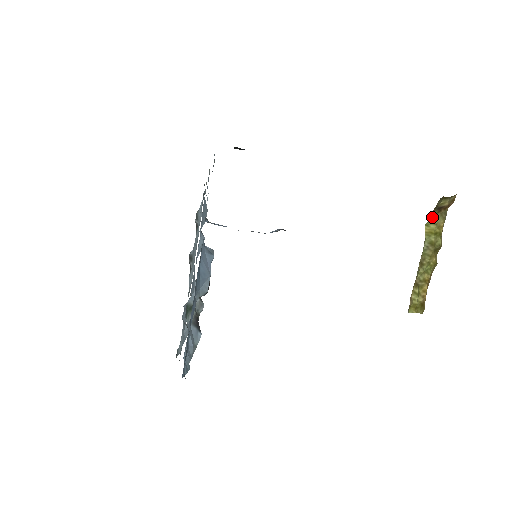
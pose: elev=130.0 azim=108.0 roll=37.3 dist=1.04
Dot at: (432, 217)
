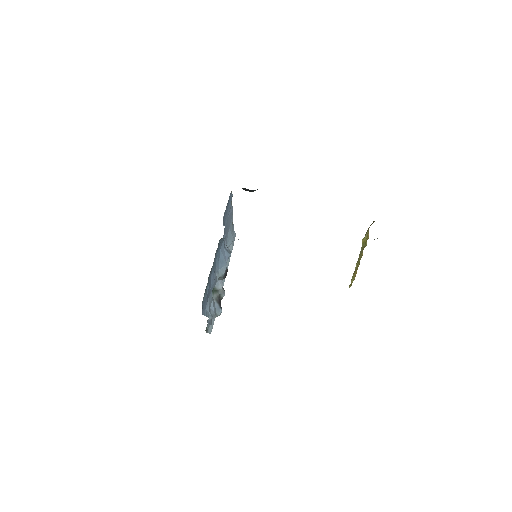
Dot at: (366, 233)
